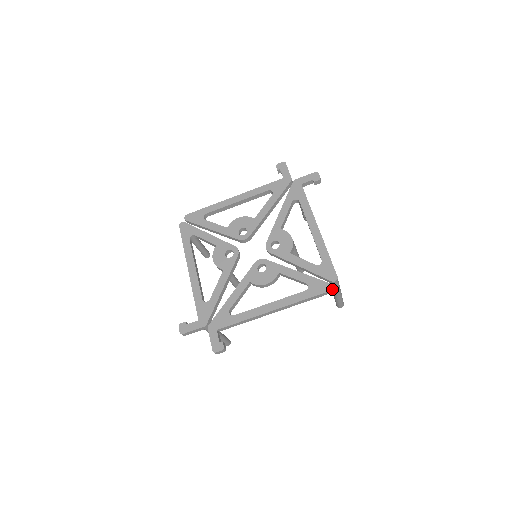
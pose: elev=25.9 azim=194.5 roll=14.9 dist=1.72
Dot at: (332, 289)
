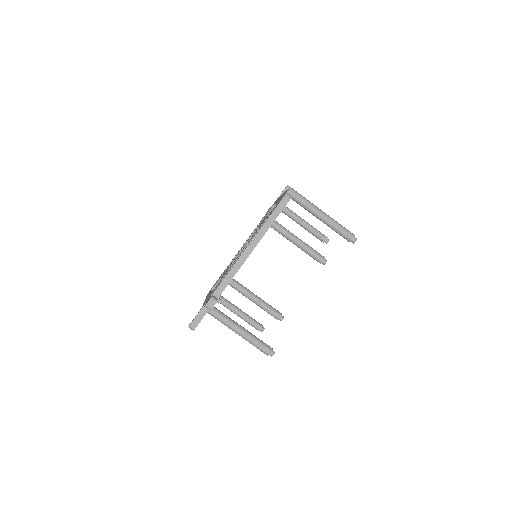
Dot at: (287, 194)
